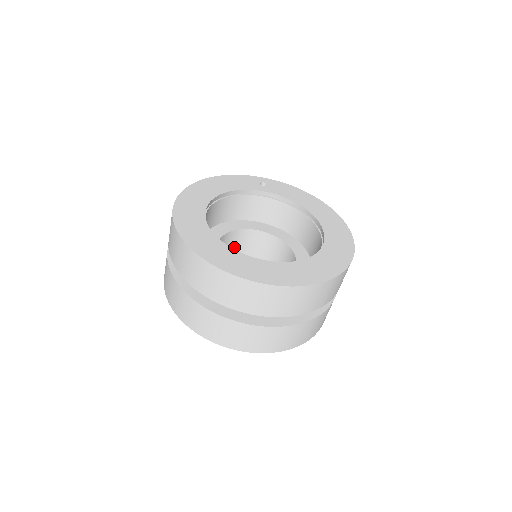
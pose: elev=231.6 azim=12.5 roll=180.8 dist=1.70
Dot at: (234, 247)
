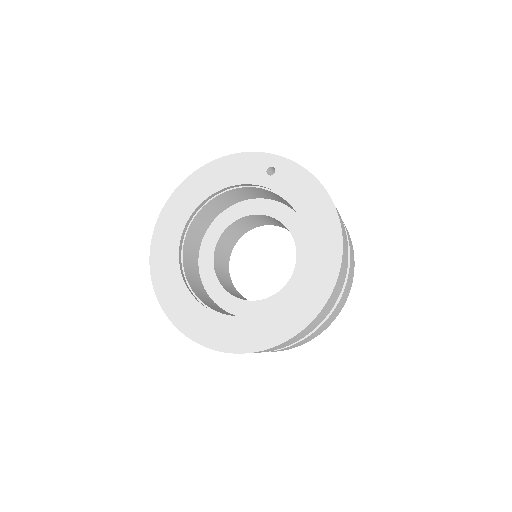
Dot at: (258, 221)
